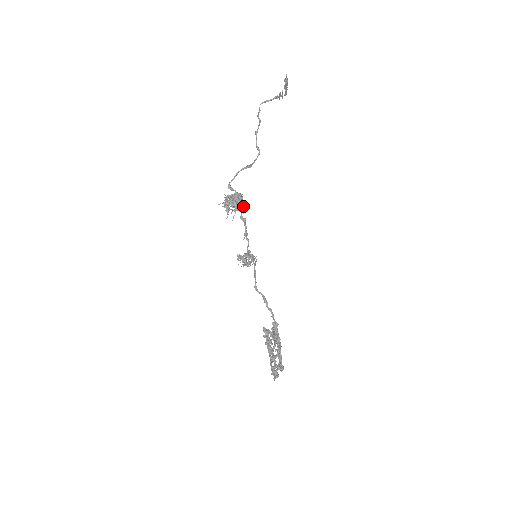
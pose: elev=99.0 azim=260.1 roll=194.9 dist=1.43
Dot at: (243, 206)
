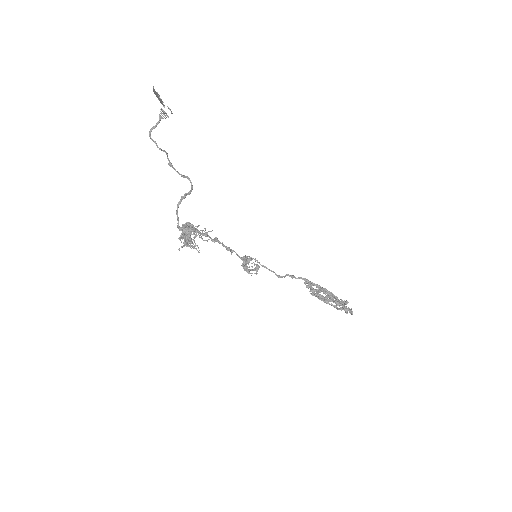
Dot at: (202, 231)
